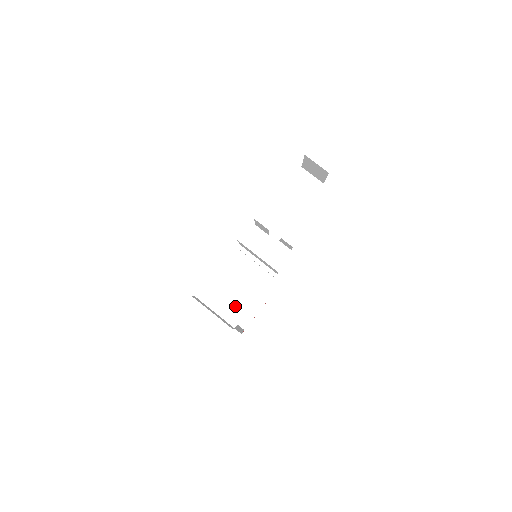
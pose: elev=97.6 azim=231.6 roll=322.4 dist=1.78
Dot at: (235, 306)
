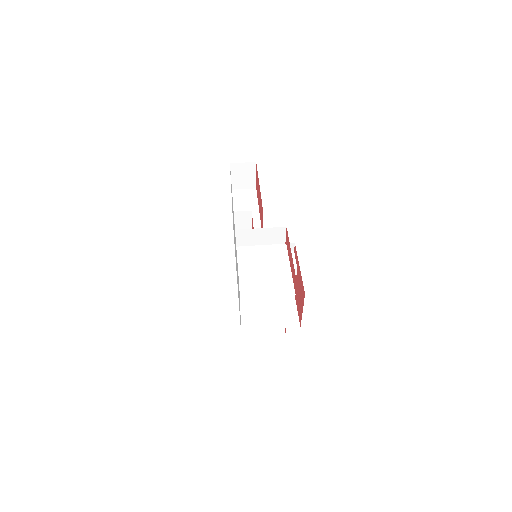
Dot at: (279, 281)
